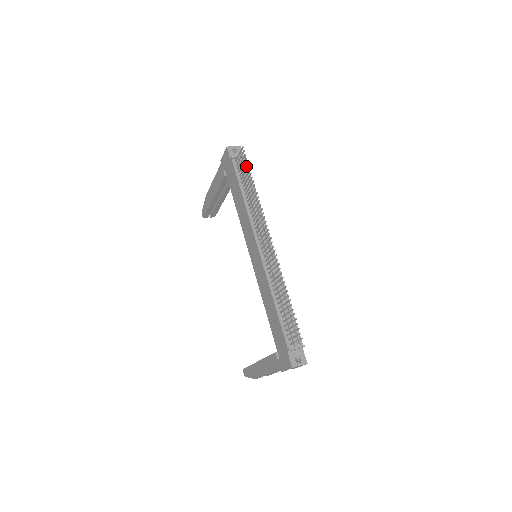
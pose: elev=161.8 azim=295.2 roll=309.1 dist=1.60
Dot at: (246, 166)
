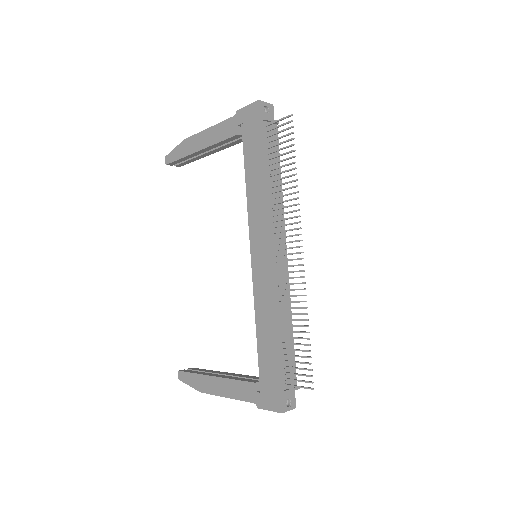
Dot at: (276, 136)
